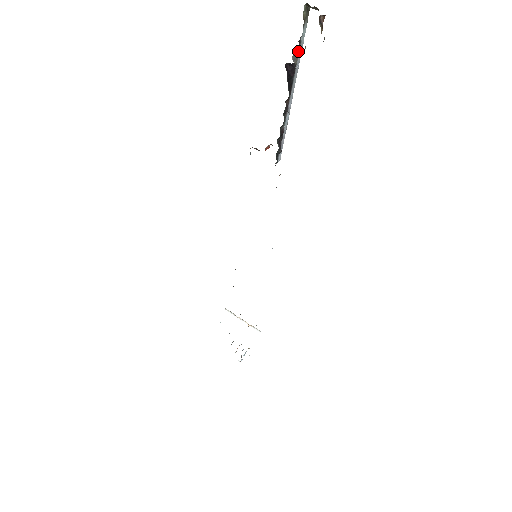
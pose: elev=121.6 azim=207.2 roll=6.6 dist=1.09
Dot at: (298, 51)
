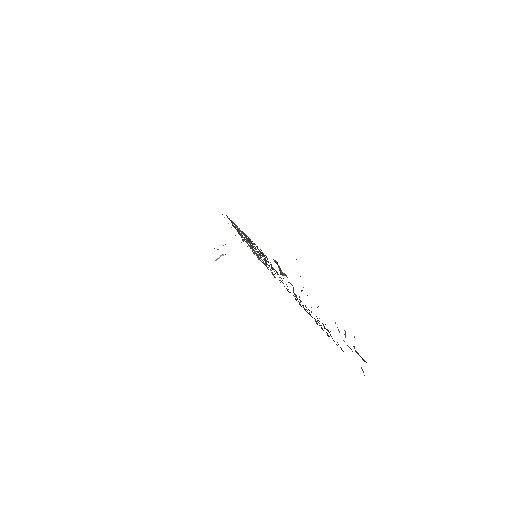
Dot at: occluded
